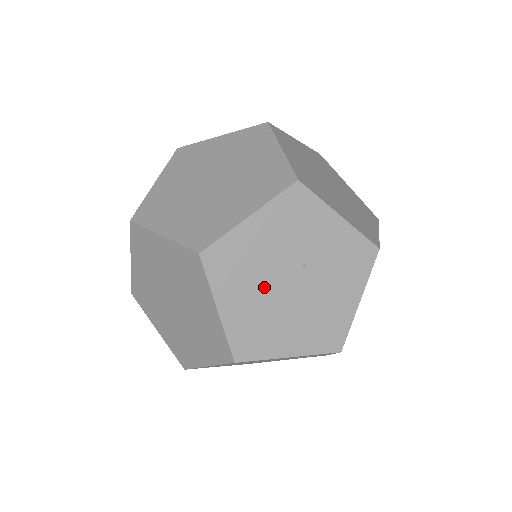
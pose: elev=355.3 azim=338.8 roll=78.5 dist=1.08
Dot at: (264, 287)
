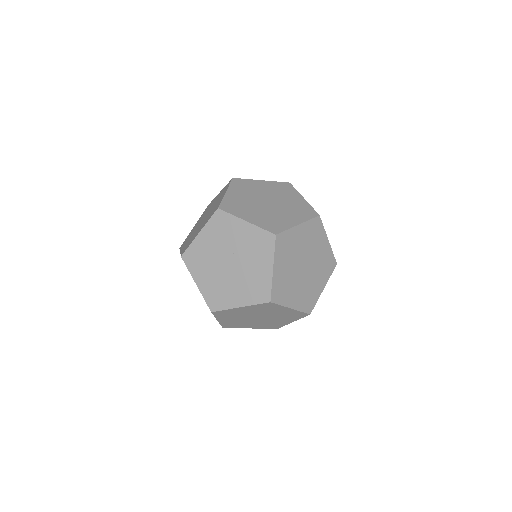
Dot at: (216, 269)
